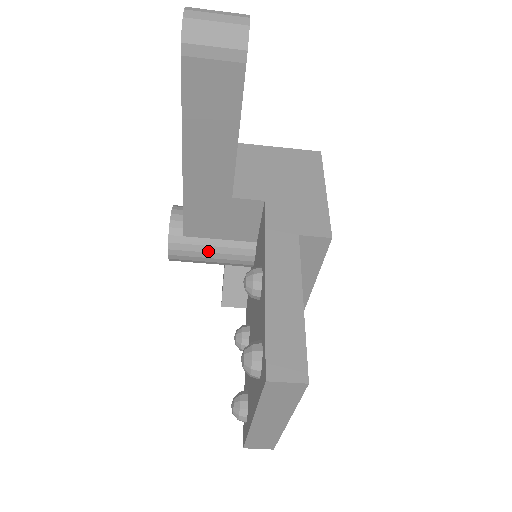
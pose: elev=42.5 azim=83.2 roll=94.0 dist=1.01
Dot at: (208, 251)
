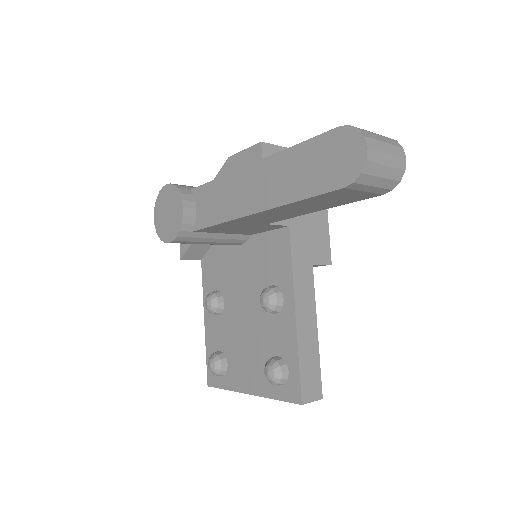
Dot at: (208, 241)
